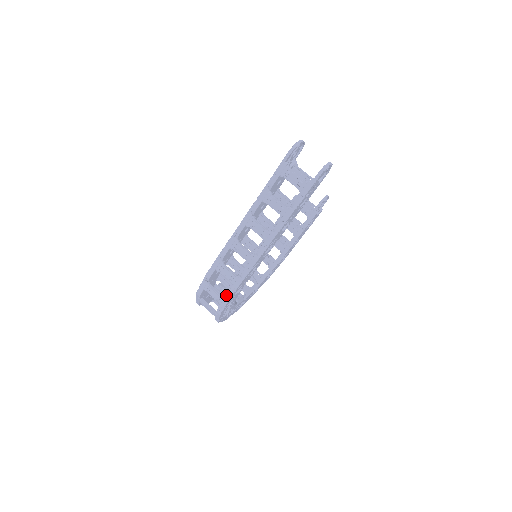
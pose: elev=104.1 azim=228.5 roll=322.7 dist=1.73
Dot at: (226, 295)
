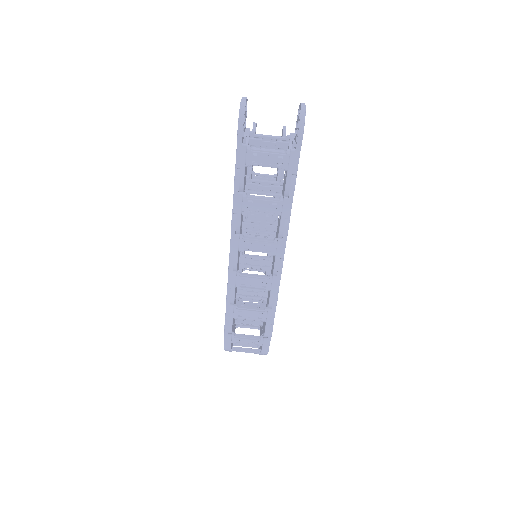
Dot at: (264, 336)
